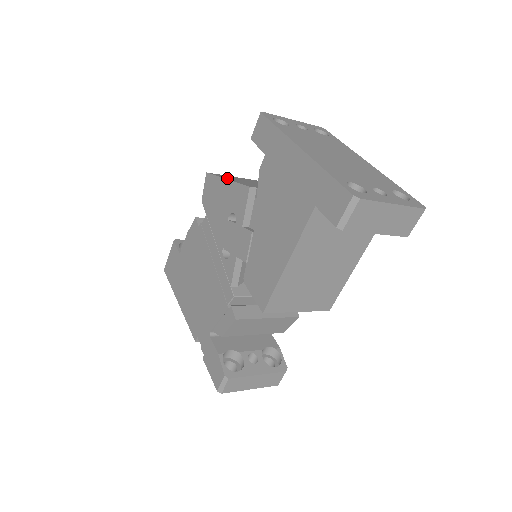
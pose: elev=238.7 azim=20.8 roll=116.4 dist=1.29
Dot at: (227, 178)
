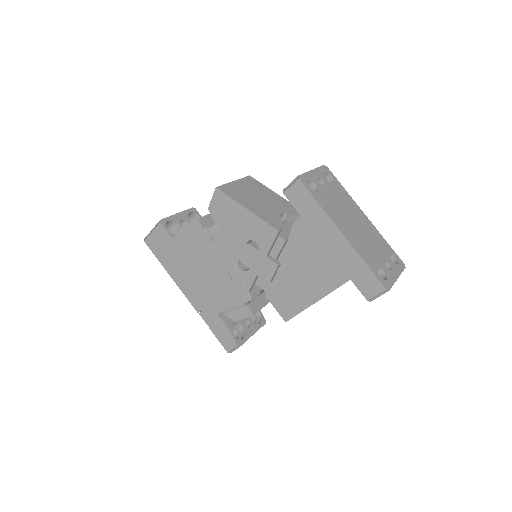
Dot at: (244, 204)
